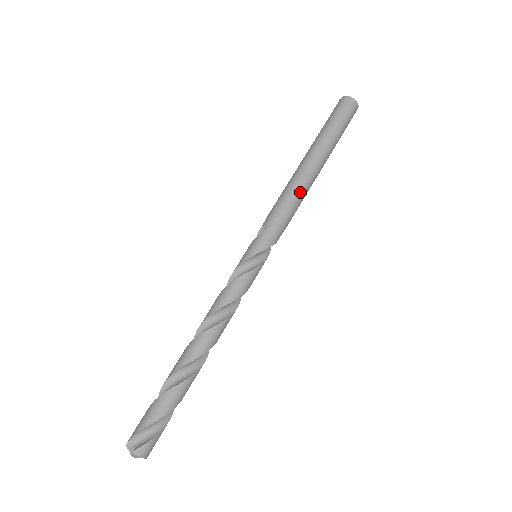
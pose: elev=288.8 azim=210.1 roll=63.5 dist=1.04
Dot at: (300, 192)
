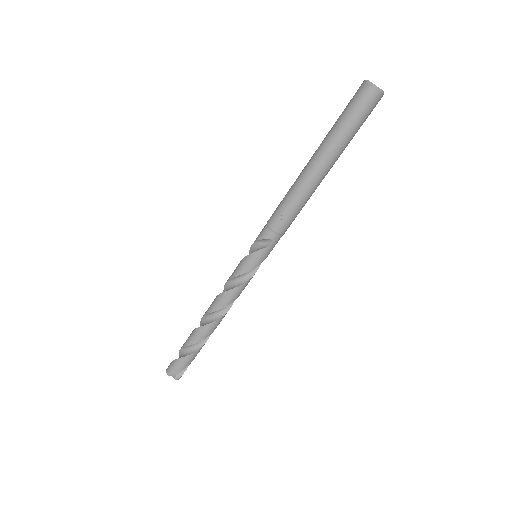
Dot at: (304, 205)
